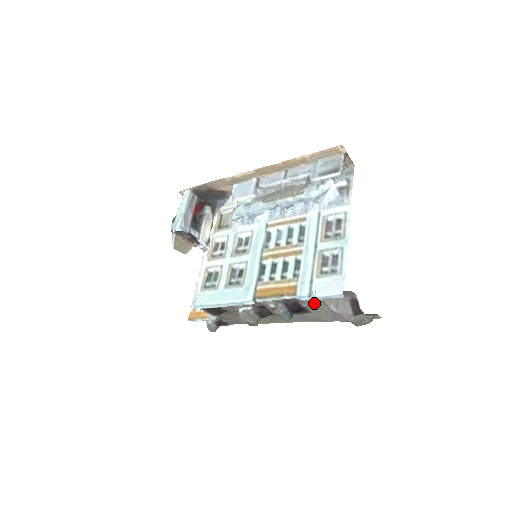
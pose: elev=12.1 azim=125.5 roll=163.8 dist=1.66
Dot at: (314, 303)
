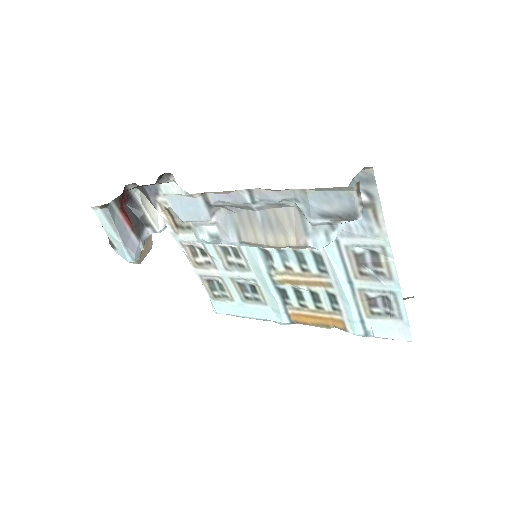
Dot at: occluded
